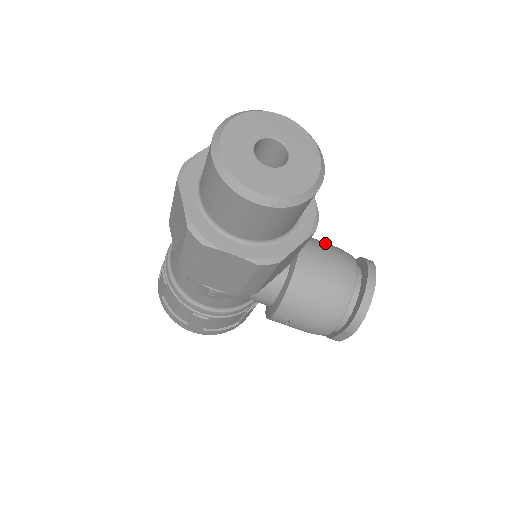
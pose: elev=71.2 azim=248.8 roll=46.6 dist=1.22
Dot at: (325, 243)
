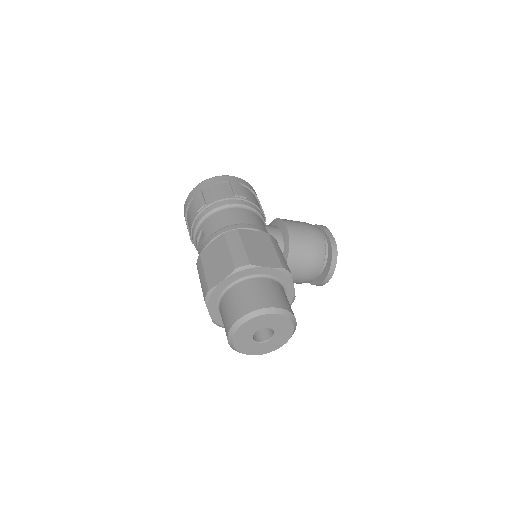
Dot at: (306, 248)
